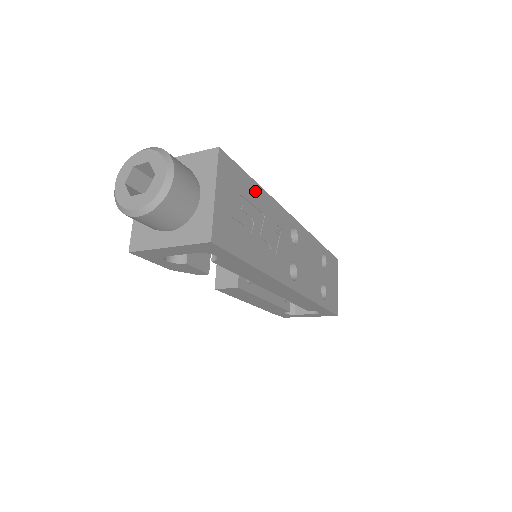
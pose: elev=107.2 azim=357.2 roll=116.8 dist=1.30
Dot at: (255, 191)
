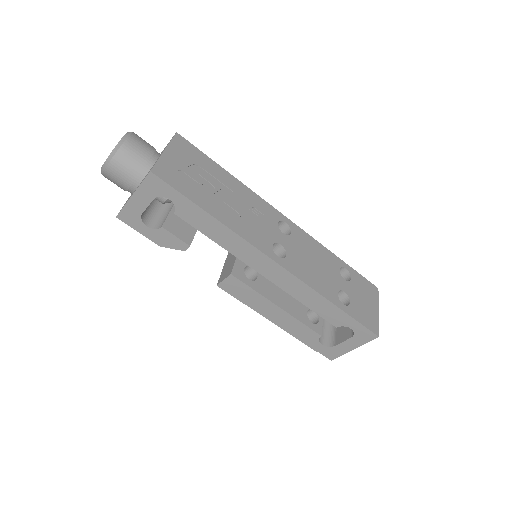
Dot at: (222, 173)
